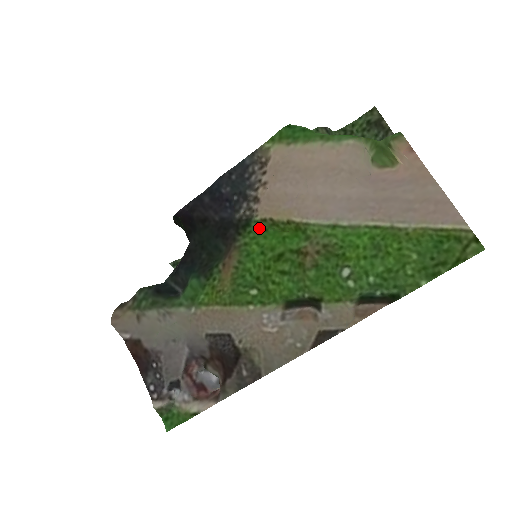
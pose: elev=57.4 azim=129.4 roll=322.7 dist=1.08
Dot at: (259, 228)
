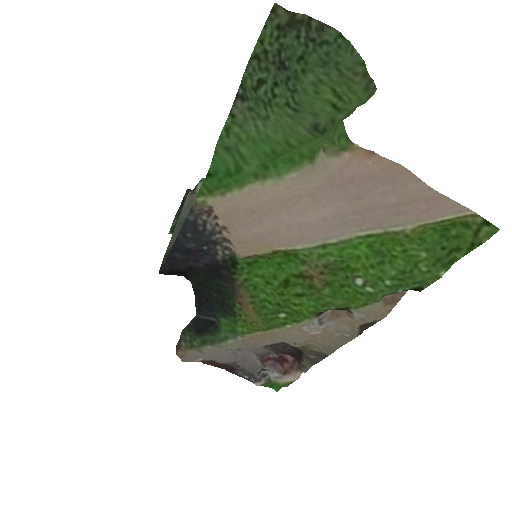
Dot at: (248, 262)
